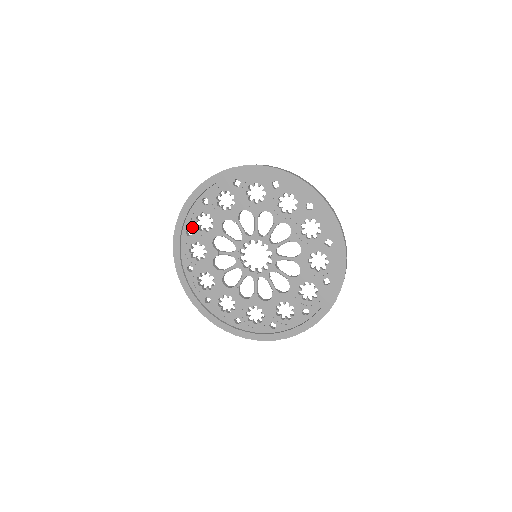
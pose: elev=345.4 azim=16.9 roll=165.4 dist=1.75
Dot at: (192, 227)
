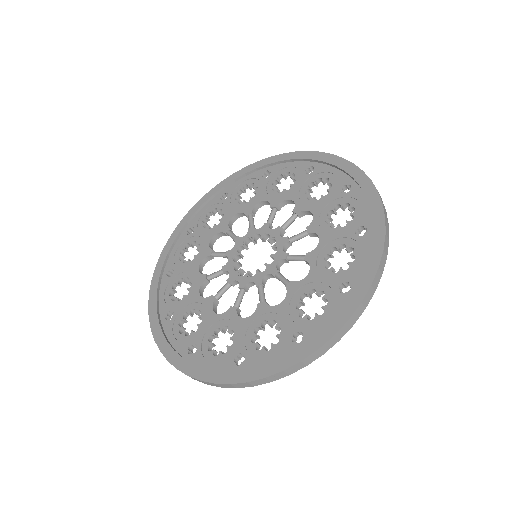
Dot at: (232, 192)
